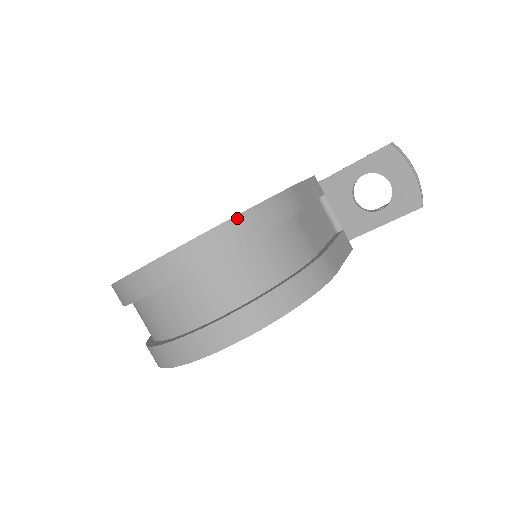
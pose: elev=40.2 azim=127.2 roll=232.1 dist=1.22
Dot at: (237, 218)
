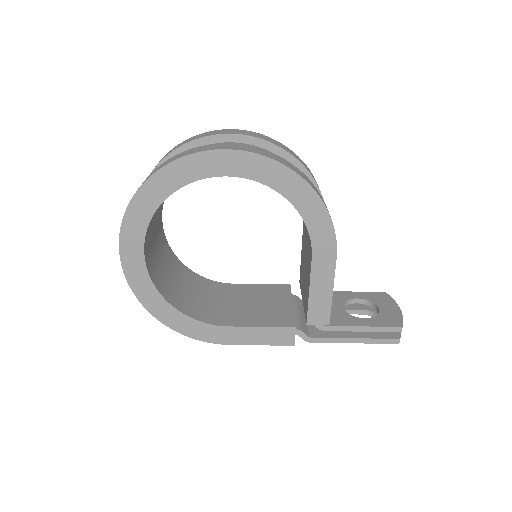
Dot at: occluded
